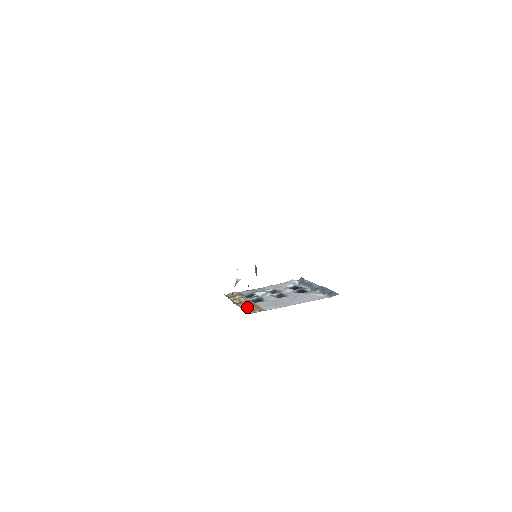
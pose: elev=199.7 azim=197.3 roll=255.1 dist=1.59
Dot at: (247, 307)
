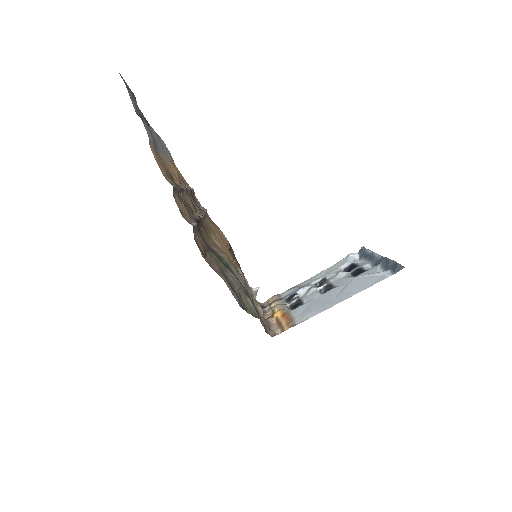
Dot at: (278, 322)
